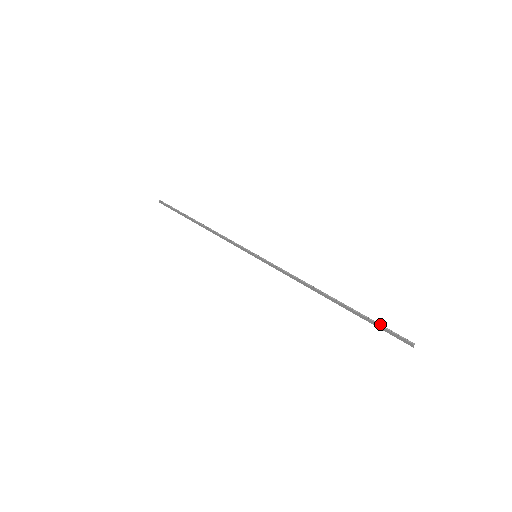
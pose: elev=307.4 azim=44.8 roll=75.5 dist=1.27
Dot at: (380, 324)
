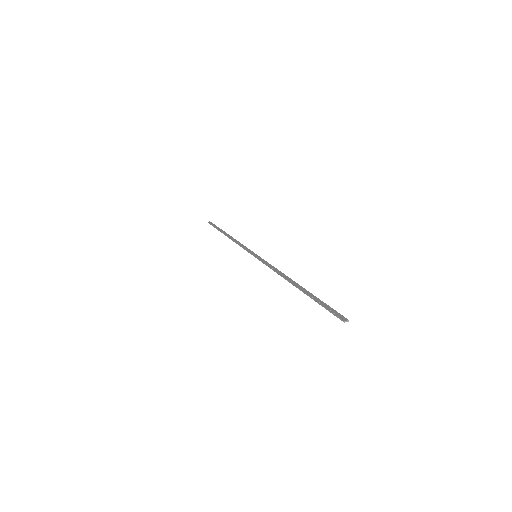
Dot at: (323, 306)
